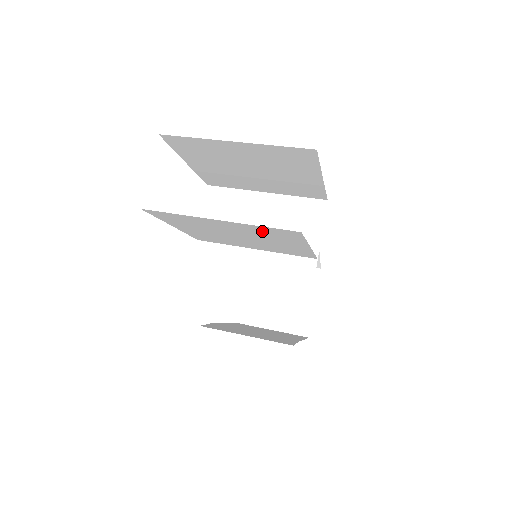
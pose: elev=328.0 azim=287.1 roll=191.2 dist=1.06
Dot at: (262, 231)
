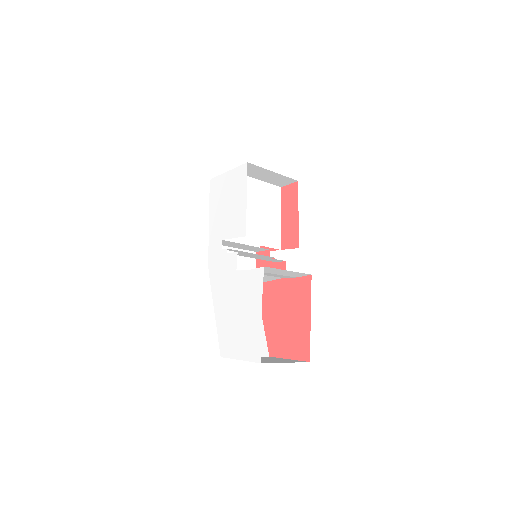
Dot at: (268, 193)
